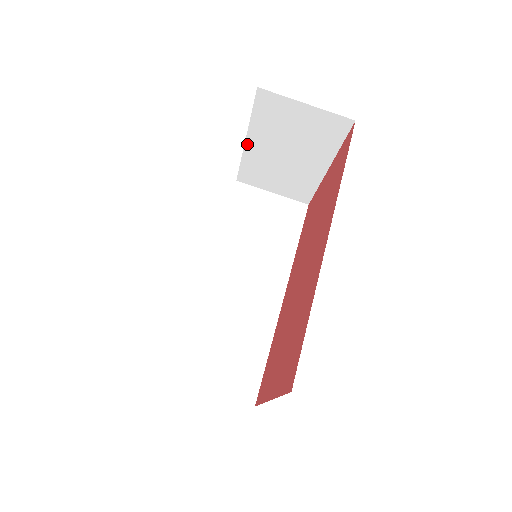
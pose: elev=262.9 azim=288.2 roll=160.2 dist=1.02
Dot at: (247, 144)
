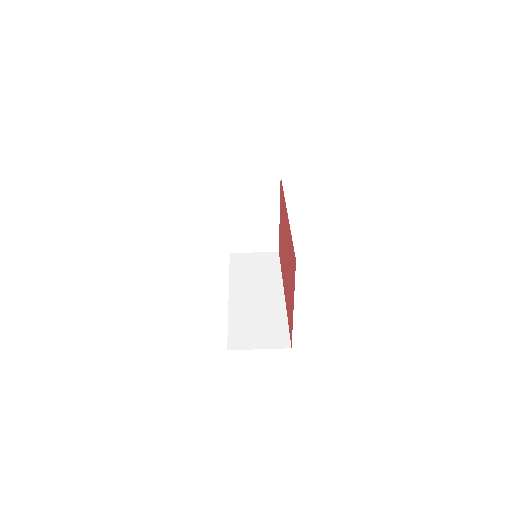
Dot at: (229, 219)
